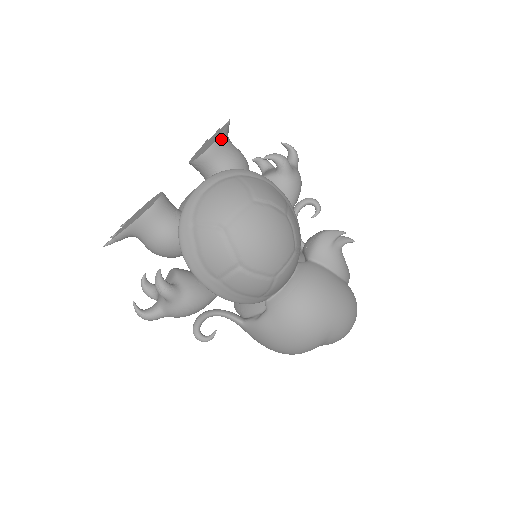
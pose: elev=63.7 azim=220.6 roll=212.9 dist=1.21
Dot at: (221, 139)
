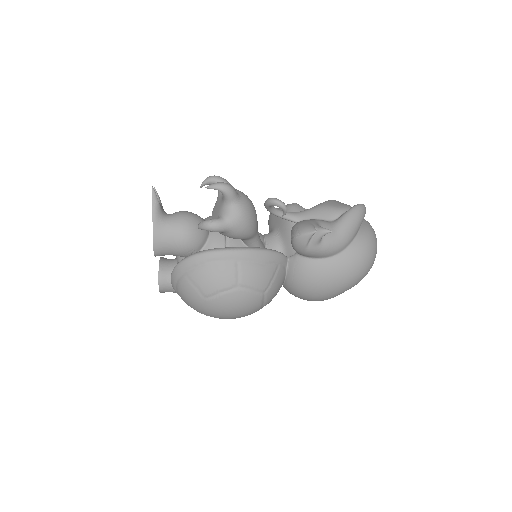
Dot at: (156, 242)
